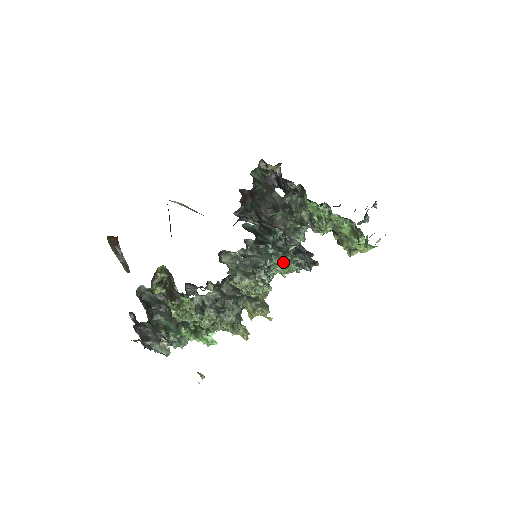
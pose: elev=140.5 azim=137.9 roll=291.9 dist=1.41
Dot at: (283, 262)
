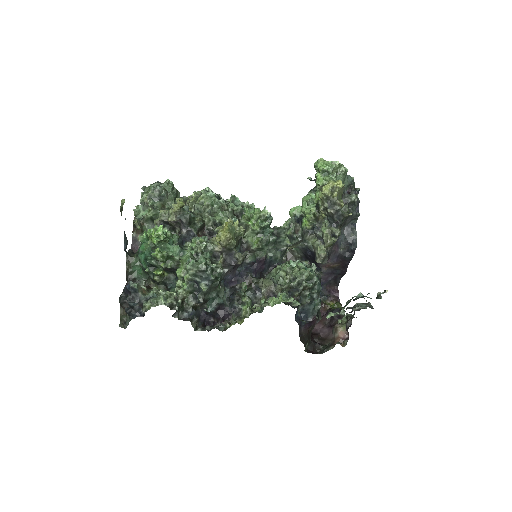
Dot at: (242, 203)
